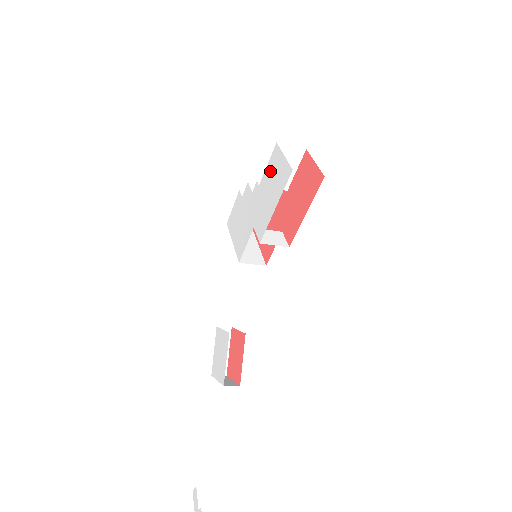
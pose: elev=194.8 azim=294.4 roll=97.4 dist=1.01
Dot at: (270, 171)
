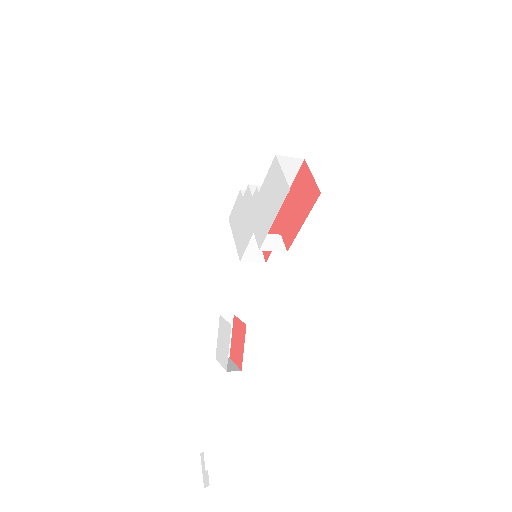
Dot at: (269, 182)
